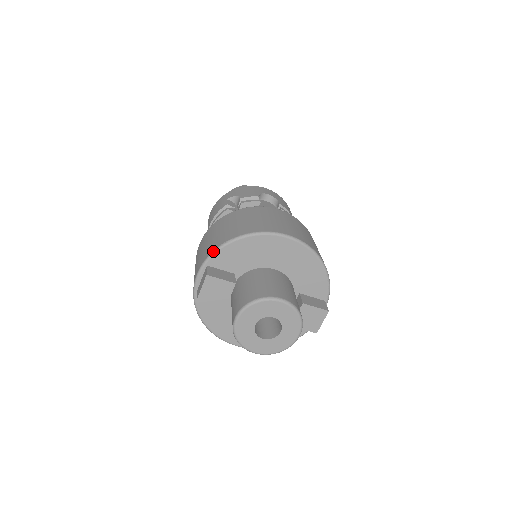
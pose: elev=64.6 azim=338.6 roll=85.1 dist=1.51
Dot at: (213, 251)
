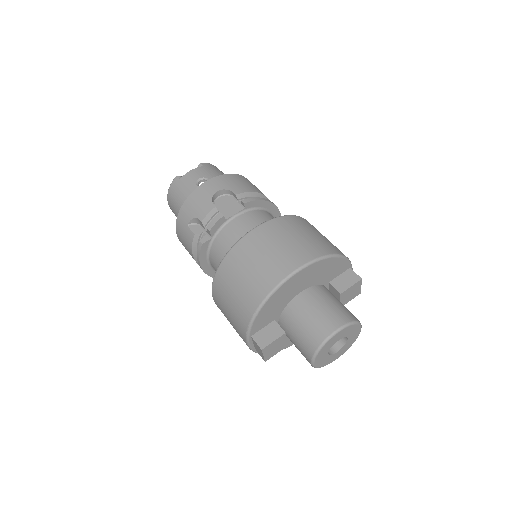
Dot at: (248, 327)
